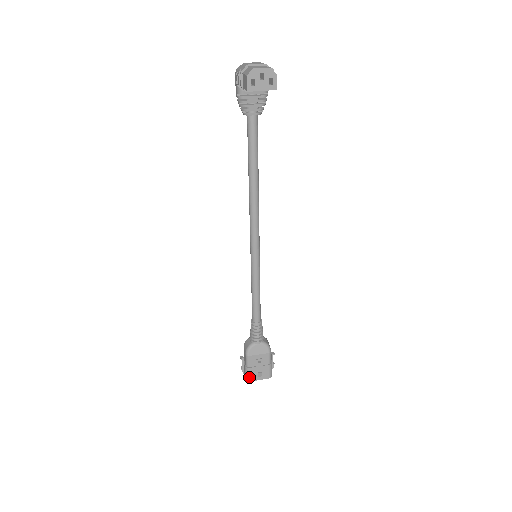
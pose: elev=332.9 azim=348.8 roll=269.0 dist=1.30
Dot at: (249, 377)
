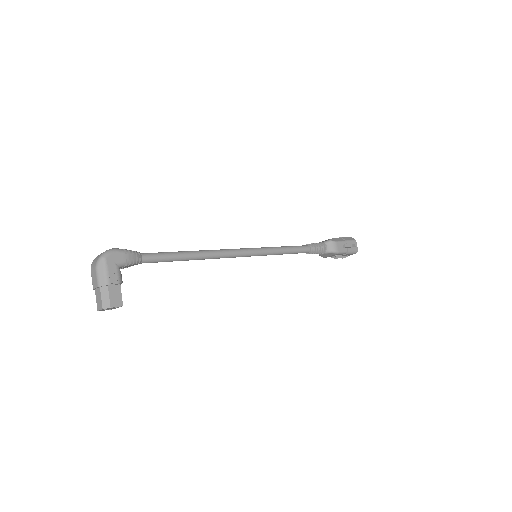
Dot at: occluded
